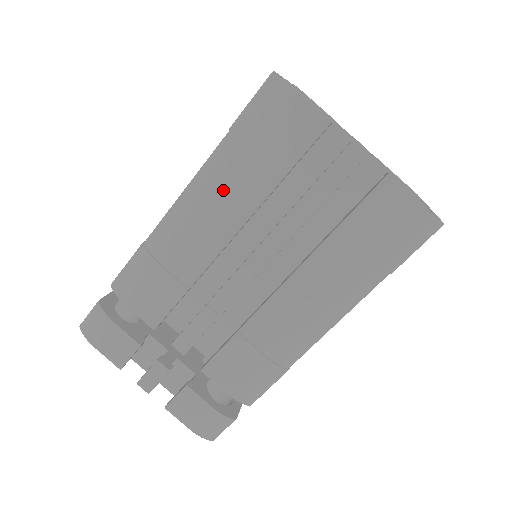
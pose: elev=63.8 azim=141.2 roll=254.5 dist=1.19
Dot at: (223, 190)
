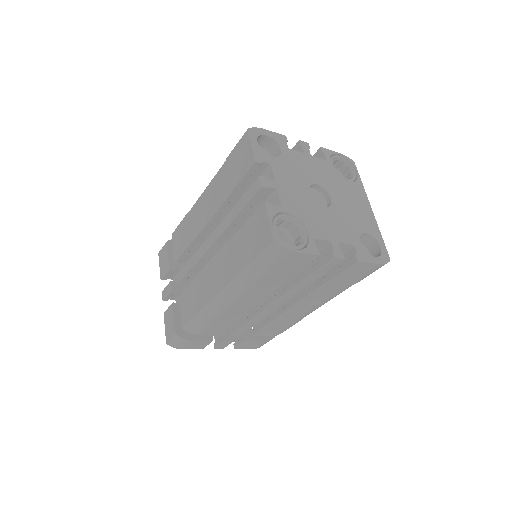
Dot at: (252, 291)
